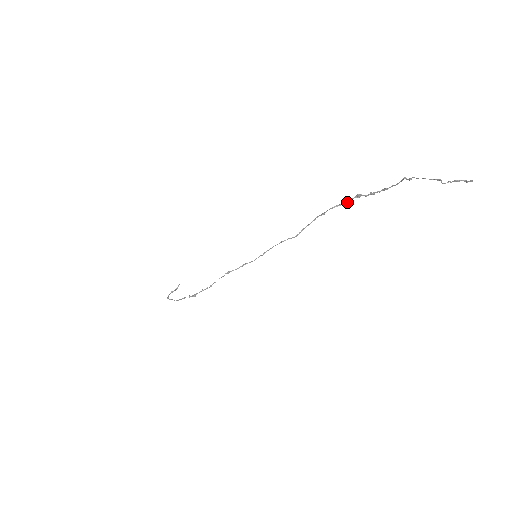
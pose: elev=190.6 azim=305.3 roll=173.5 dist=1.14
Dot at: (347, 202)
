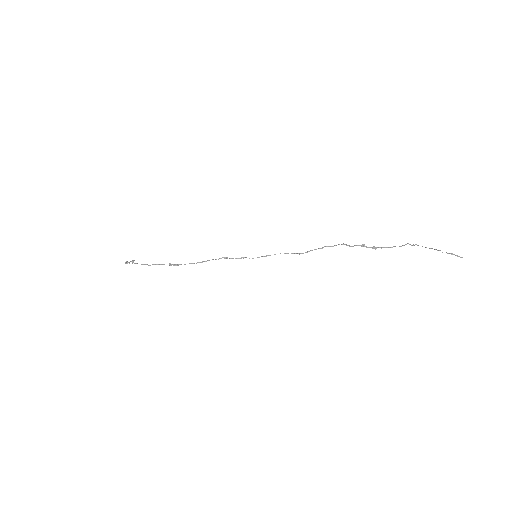
Dot at: (352, 246)
